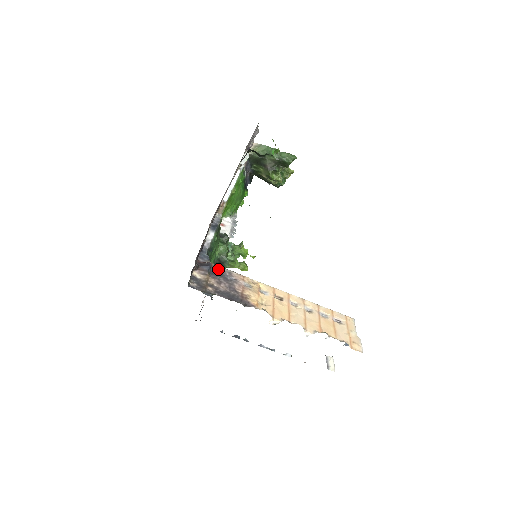
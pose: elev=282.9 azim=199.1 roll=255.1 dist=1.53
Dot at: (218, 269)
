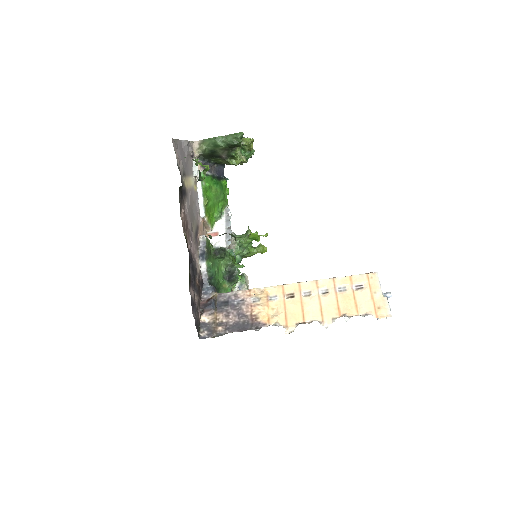
Dot at: (223, 298)
